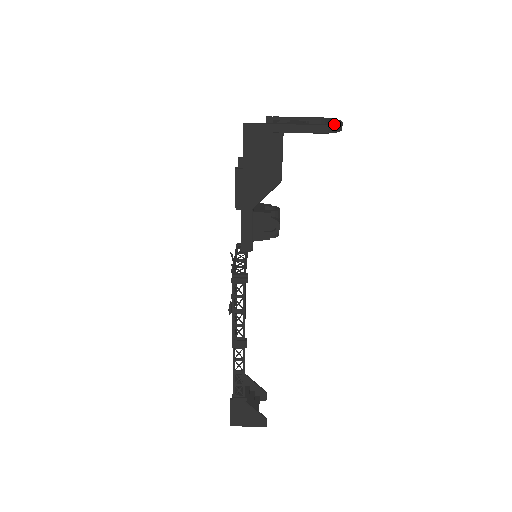
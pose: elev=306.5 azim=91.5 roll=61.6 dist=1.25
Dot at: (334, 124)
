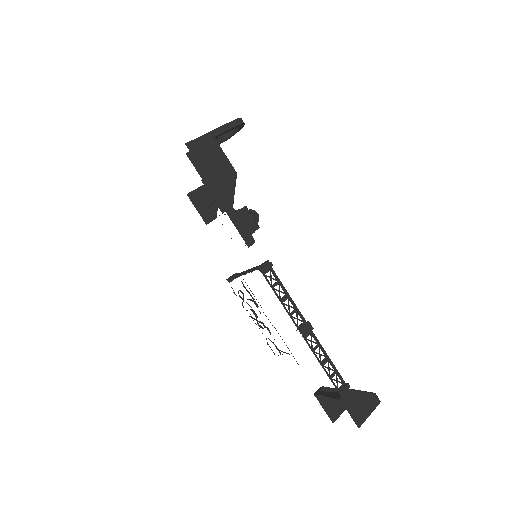
Dot at: (239, 118)
